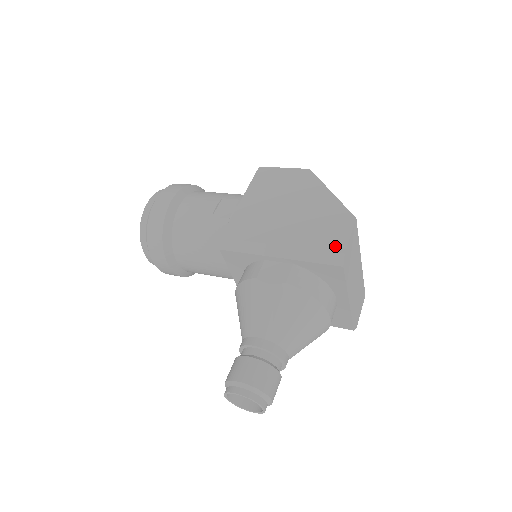
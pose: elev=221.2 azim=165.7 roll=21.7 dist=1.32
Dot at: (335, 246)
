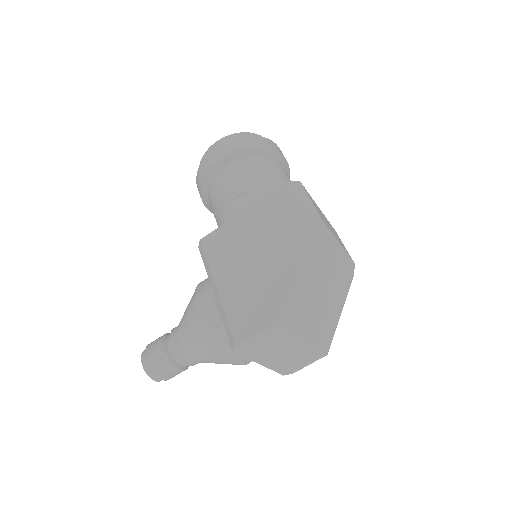
Dot at: (238, 331)
